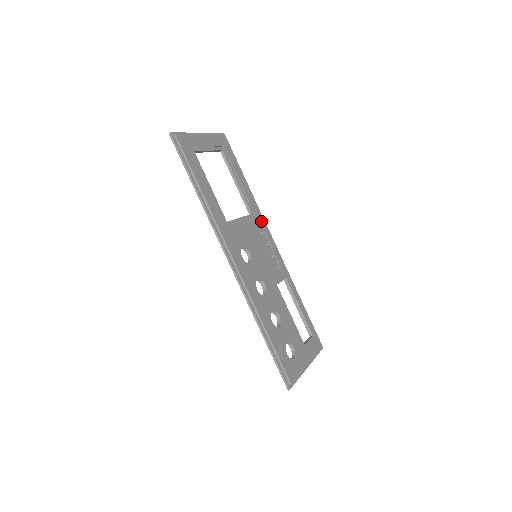
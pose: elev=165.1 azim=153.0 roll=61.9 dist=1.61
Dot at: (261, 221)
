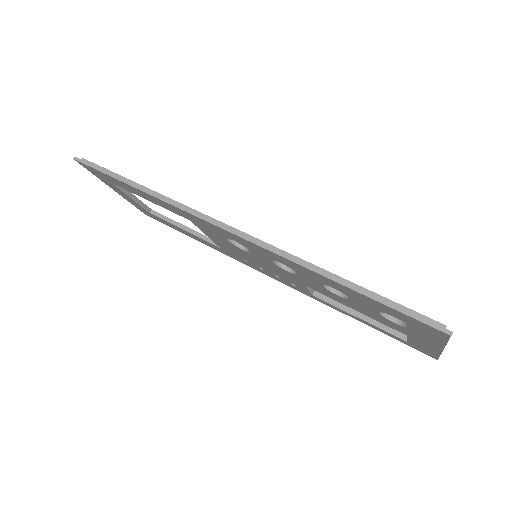
Dot at: occluded
